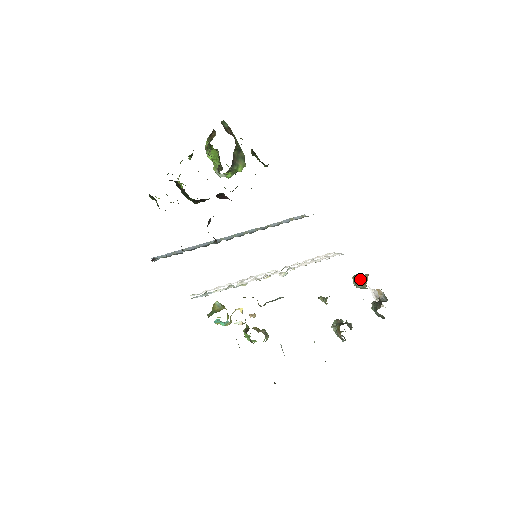
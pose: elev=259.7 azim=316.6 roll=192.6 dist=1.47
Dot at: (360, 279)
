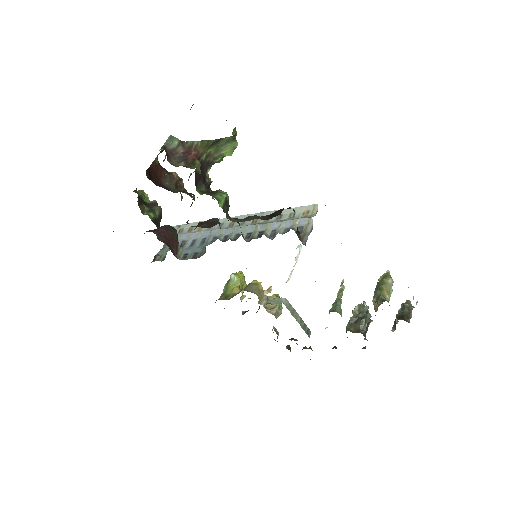
Dot at: (374, 300)
